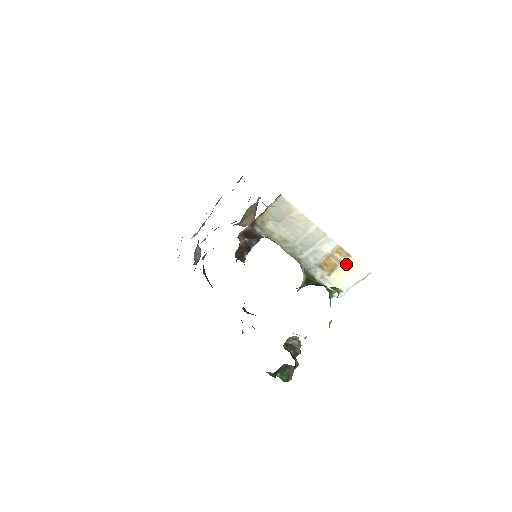
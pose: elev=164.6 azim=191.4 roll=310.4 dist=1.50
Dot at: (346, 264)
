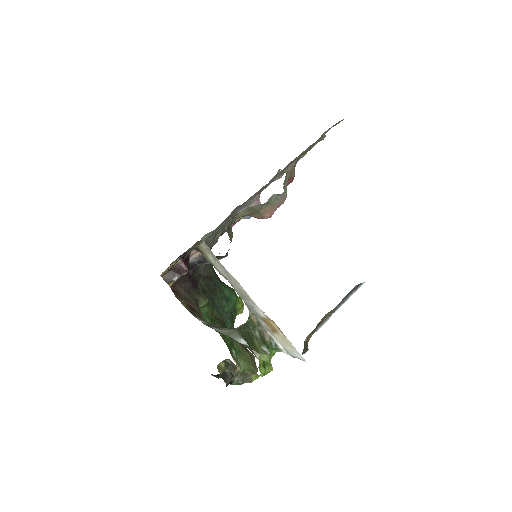
Dot at: (283, 336)
